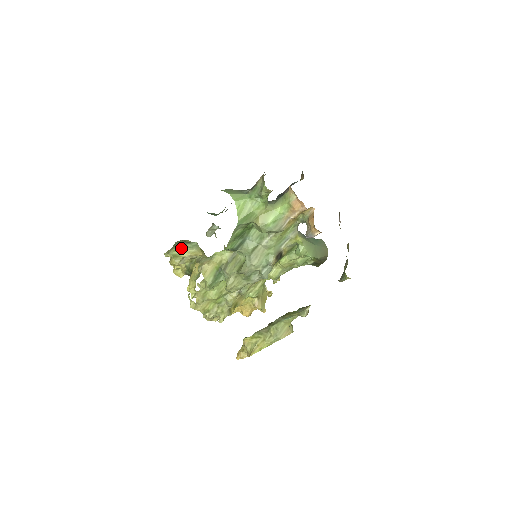
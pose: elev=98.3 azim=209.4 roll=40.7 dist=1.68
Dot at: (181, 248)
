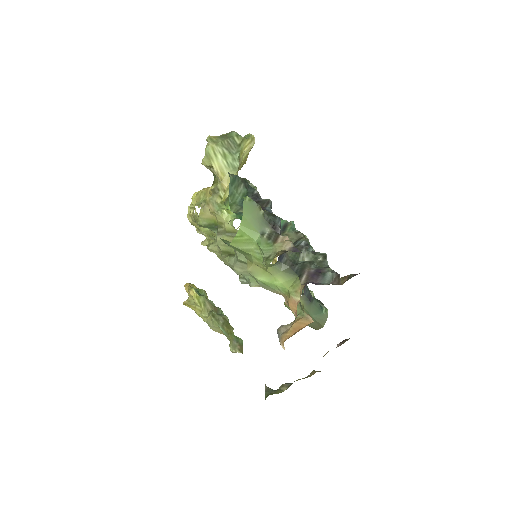
Dot at: (221, 153)
